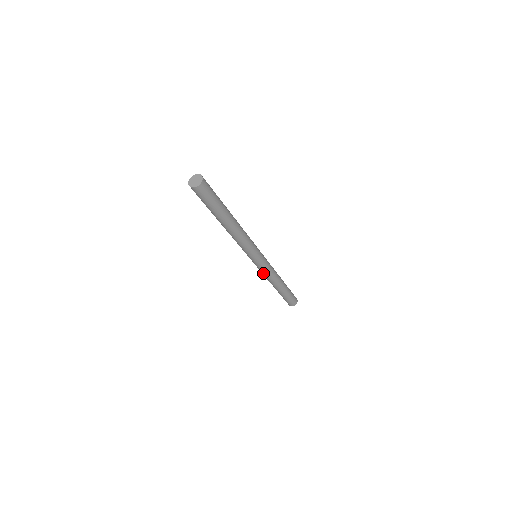
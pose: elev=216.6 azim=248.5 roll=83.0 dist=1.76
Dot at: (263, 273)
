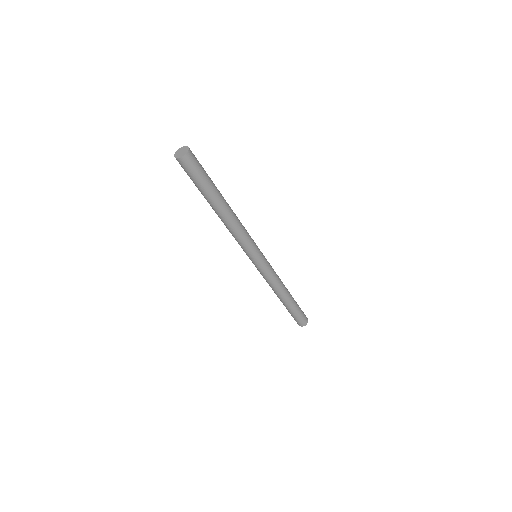
Dot at: (263, 277)
